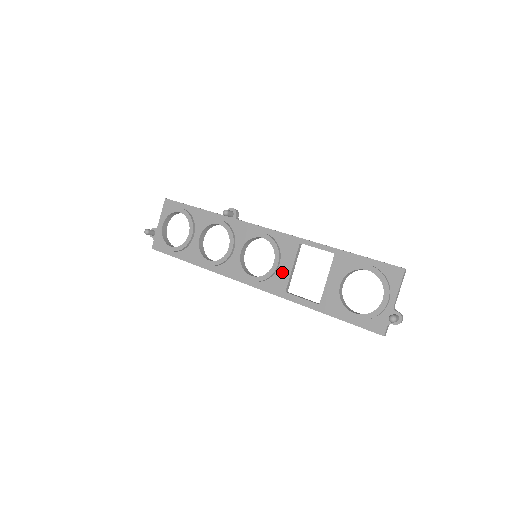
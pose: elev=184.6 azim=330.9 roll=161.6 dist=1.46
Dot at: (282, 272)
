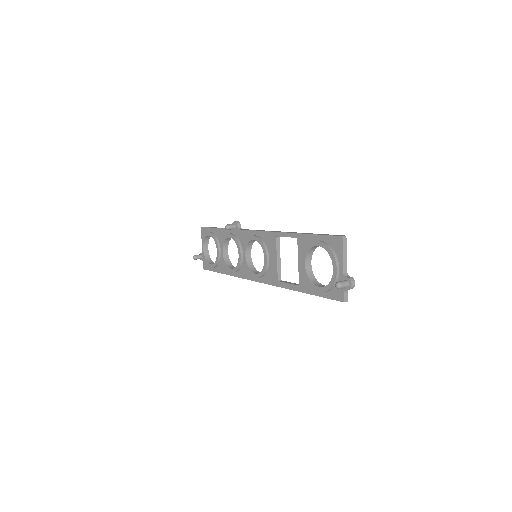
Dot at: (272, 265)
